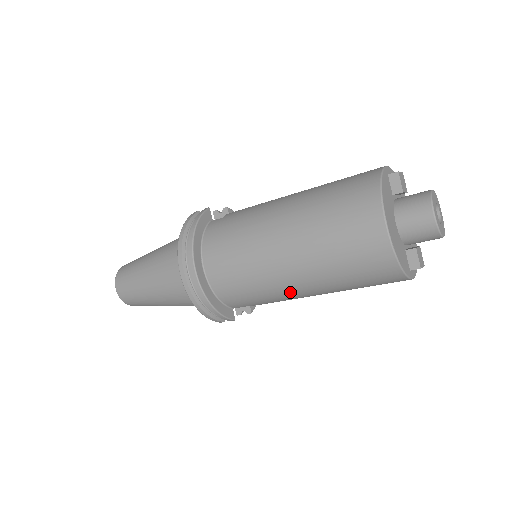
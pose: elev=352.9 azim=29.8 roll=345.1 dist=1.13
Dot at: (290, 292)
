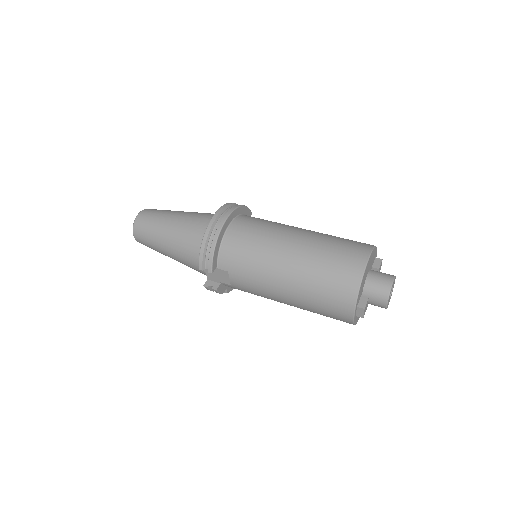
Dot at: (273, 271)
